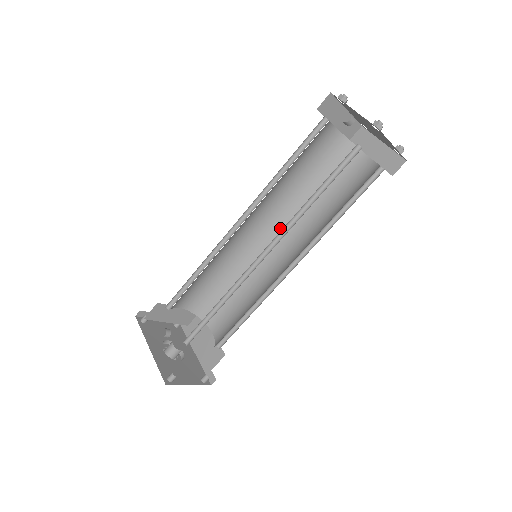
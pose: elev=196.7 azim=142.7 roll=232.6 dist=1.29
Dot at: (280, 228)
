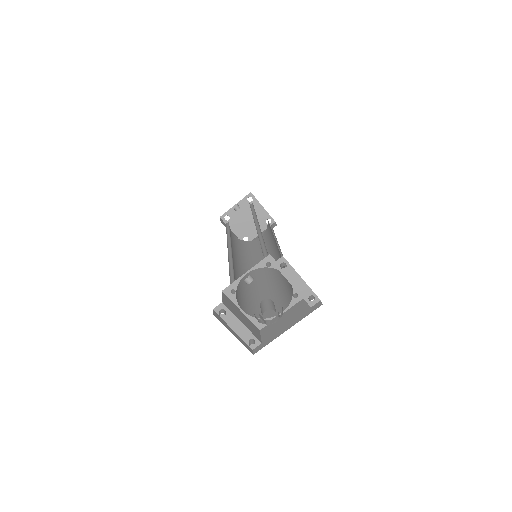
Dot at: occluded
